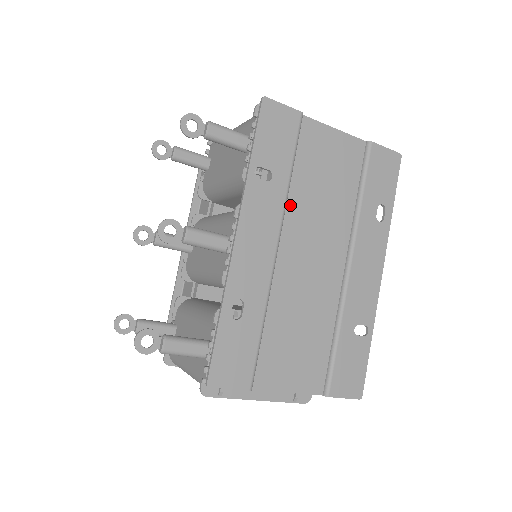
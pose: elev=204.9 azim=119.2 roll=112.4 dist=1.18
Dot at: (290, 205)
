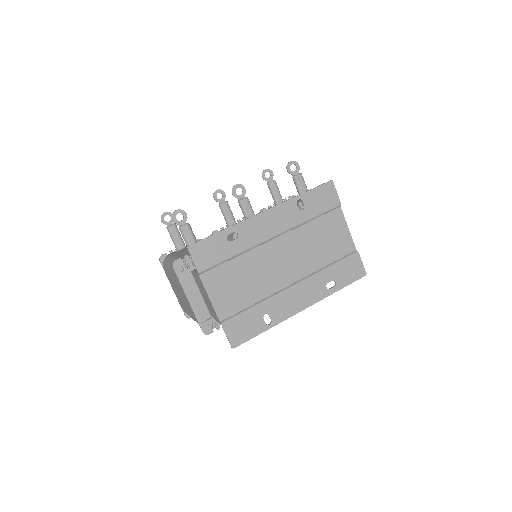
Dot at: (297, 230)
